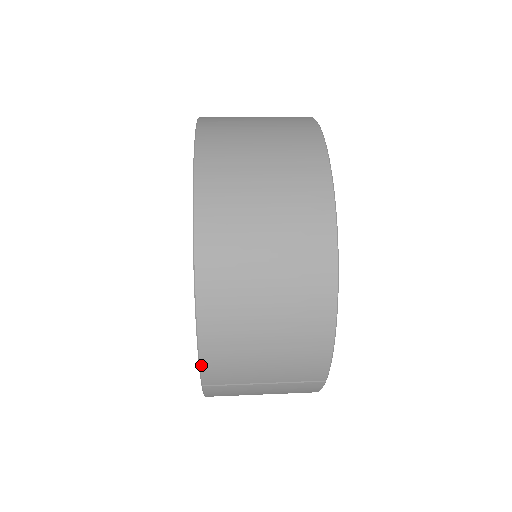
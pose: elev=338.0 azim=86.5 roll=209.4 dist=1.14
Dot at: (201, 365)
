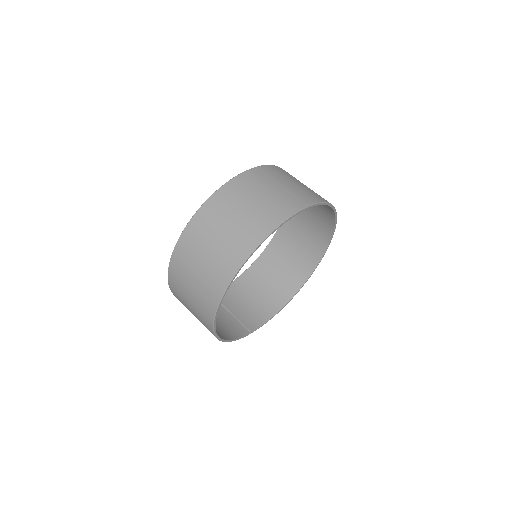
Dot at: occluded
